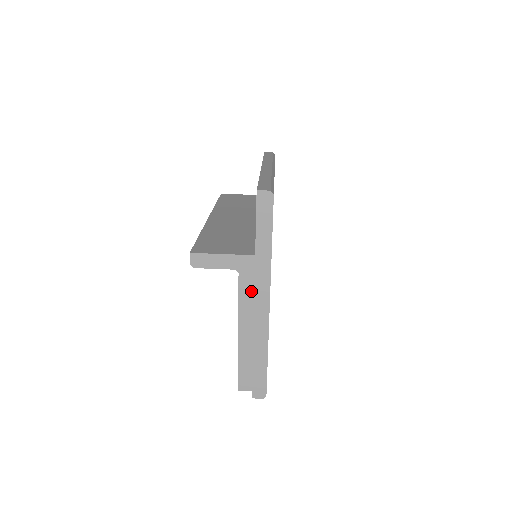
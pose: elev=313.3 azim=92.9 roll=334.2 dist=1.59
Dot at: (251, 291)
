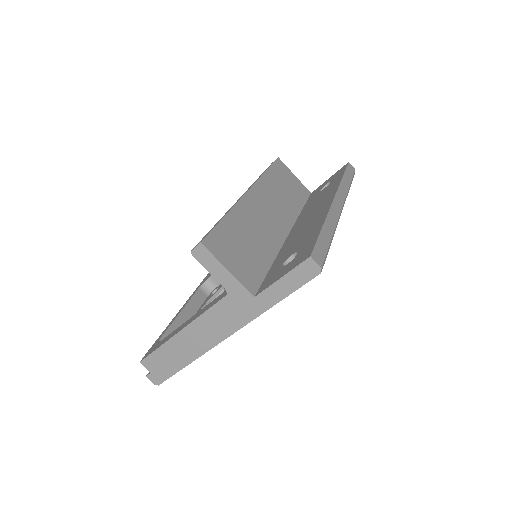
Dot at: (223, 316)
